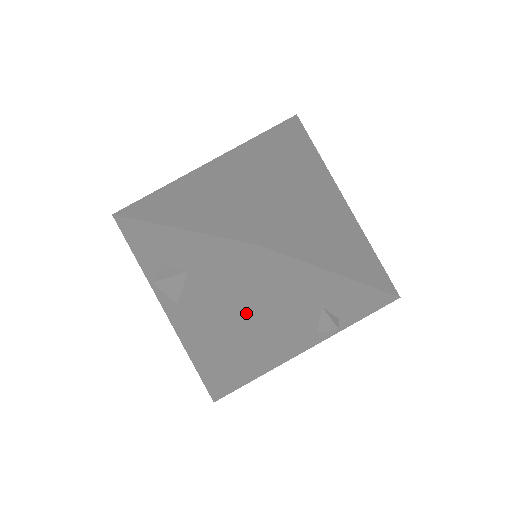
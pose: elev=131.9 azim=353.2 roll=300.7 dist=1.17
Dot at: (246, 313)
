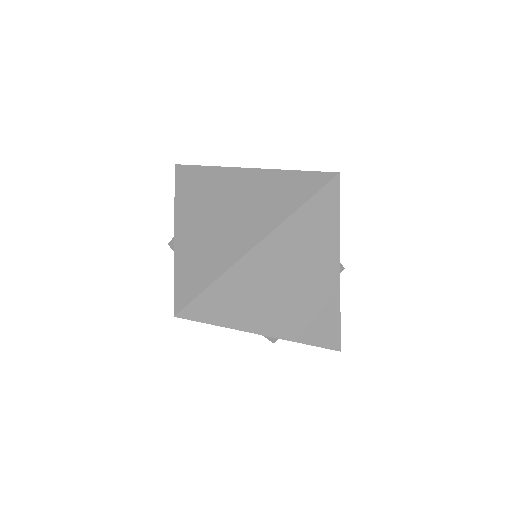
Dot at: occluded
